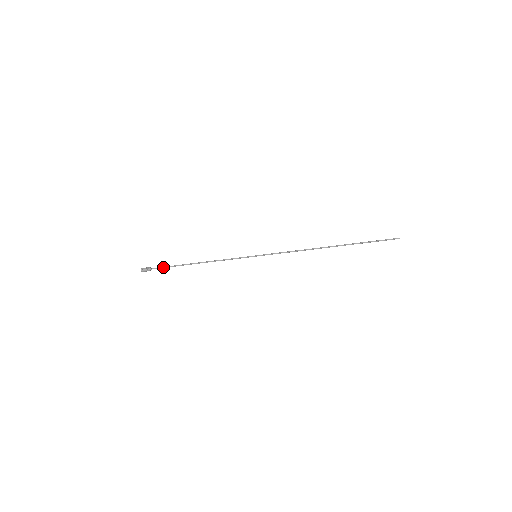
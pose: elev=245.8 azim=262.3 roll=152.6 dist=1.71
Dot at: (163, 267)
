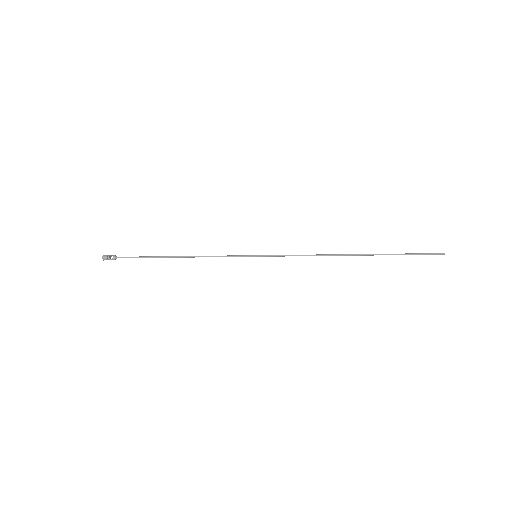
Dot at: (132, 257)
